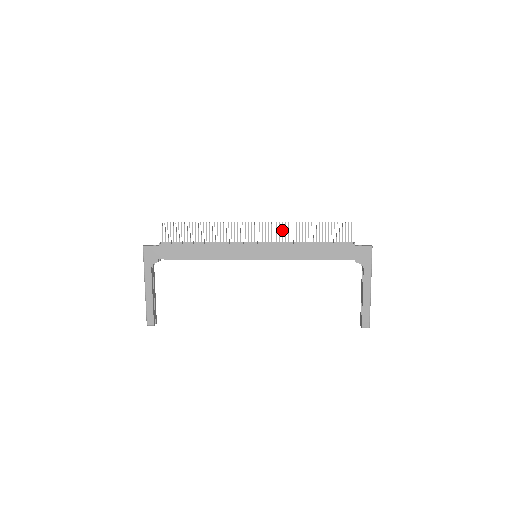
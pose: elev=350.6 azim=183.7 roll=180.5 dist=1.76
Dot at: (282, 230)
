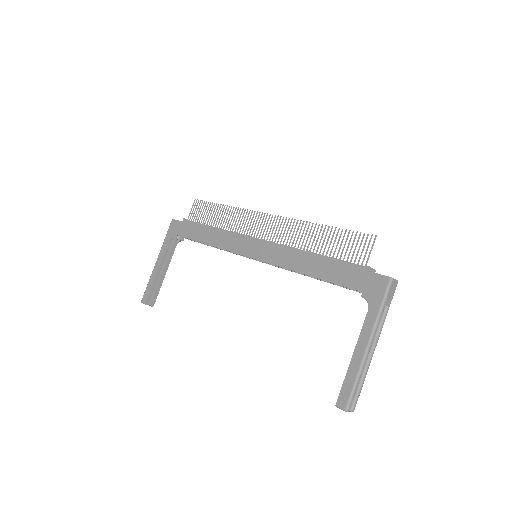
Dot at: (291, 229)
